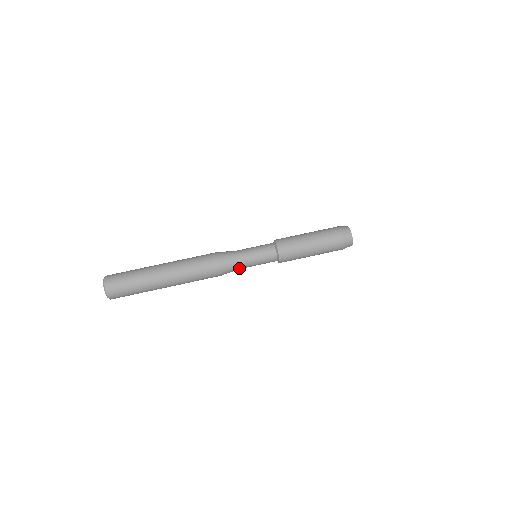
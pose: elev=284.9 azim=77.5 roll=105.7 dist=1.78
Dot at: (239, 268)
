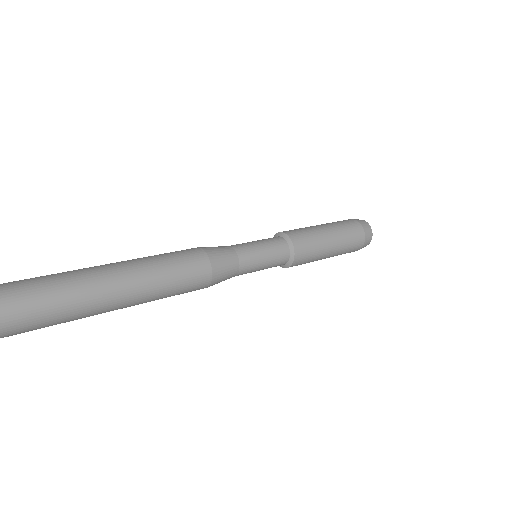
Dot at: (235, 253)
